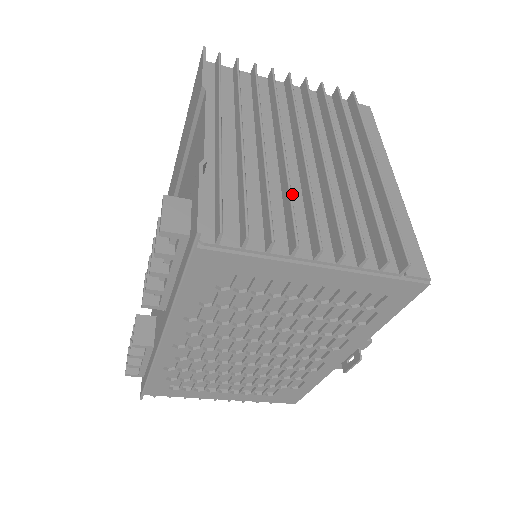
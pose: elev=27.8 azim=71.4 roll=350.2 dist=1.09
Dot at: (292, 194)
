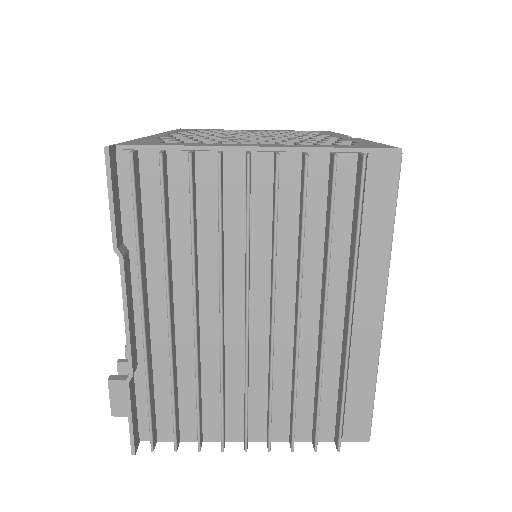
Dot at: (232, 372)
